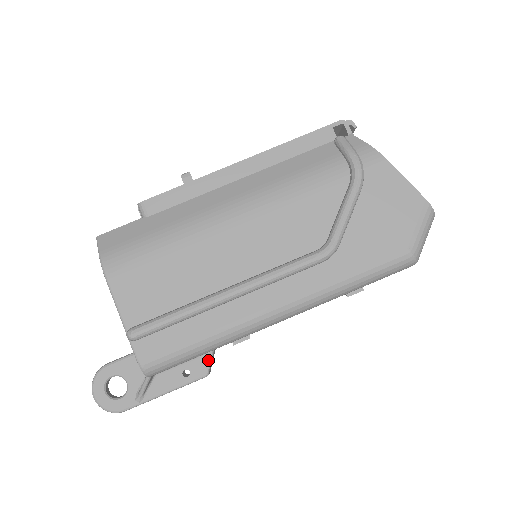
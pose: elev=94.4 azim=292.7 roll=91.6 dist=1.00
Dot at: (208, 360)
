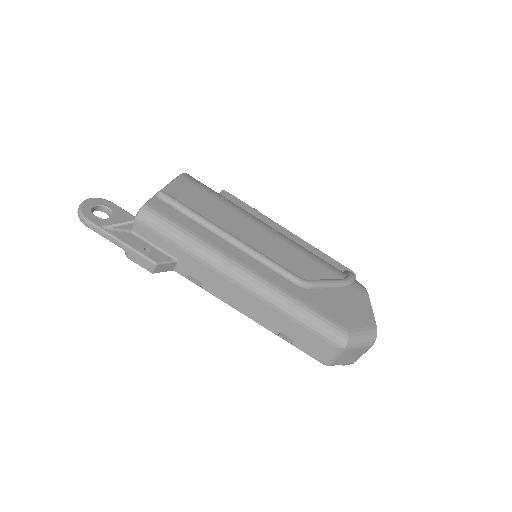
Dot at: (168, 260)
